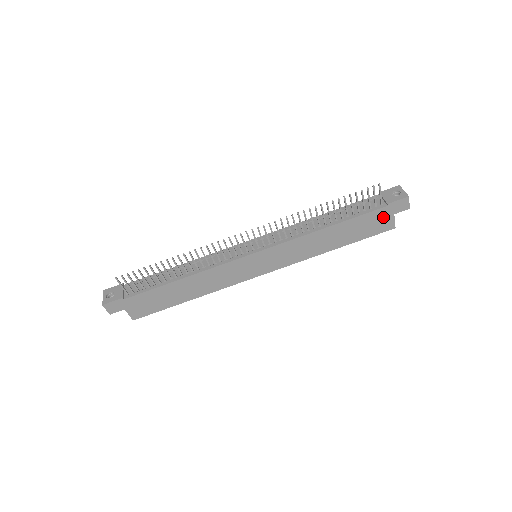
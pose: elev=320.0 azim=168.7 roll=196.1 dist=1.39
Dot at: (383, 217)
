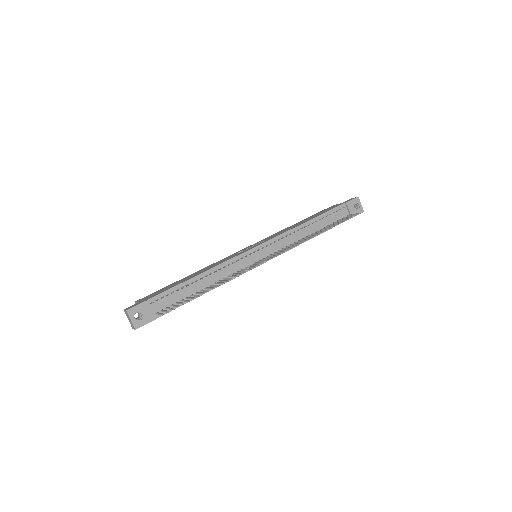
Dot at: occluded
